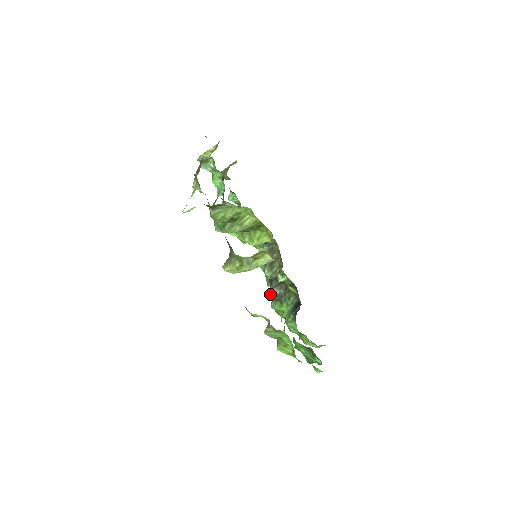
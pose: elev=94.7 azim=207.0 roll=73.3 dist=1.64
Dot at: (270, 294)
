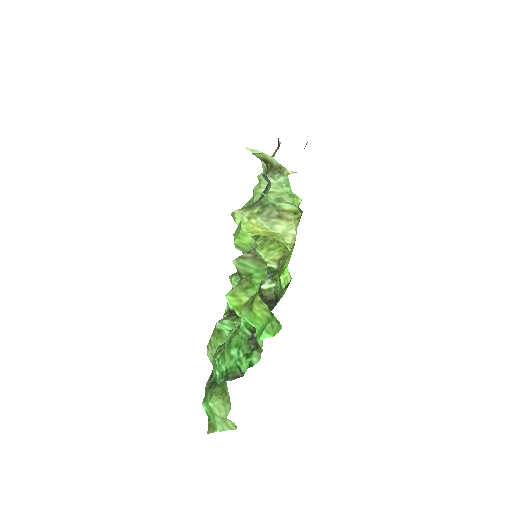
Dot at: occluded
